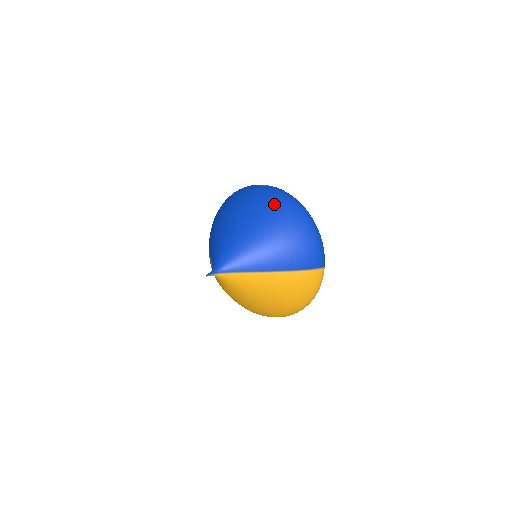
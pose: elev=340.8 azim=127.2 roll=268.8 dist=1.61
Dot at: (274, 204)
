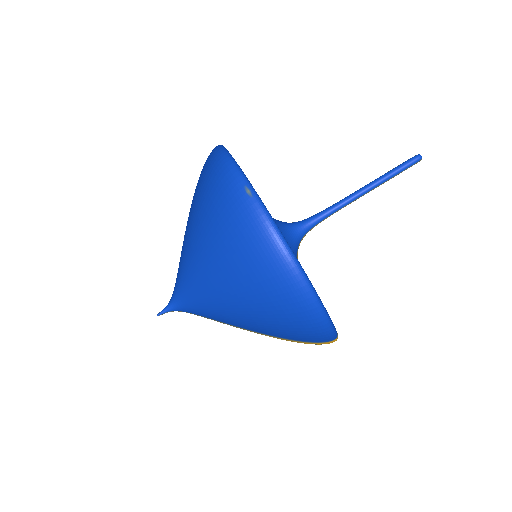
Dot at: (246, 256)
